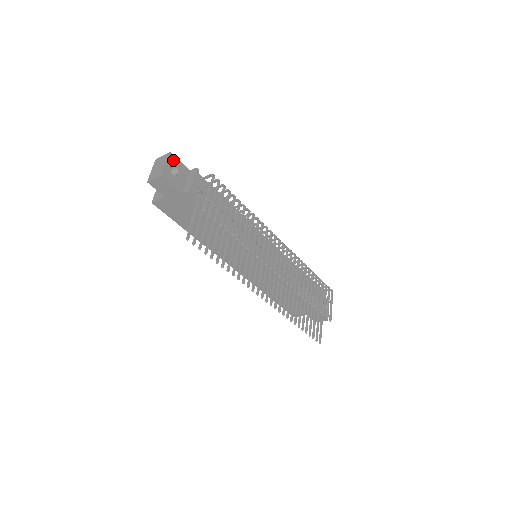
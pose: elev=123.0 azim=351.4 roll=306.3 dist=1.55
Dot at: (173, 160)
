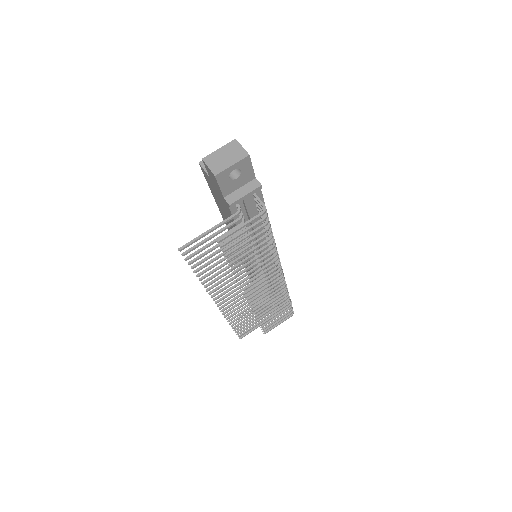
Dot at: (245, 164)
